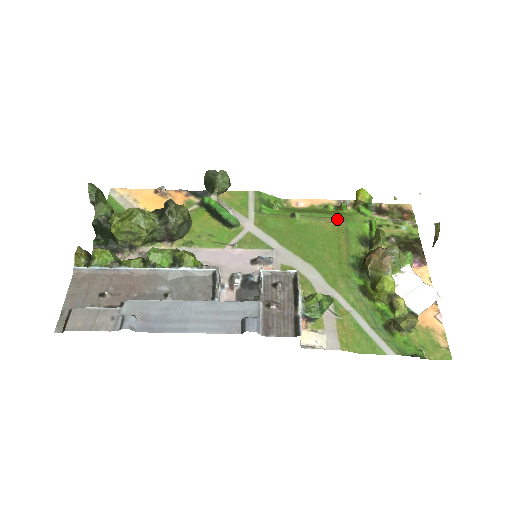
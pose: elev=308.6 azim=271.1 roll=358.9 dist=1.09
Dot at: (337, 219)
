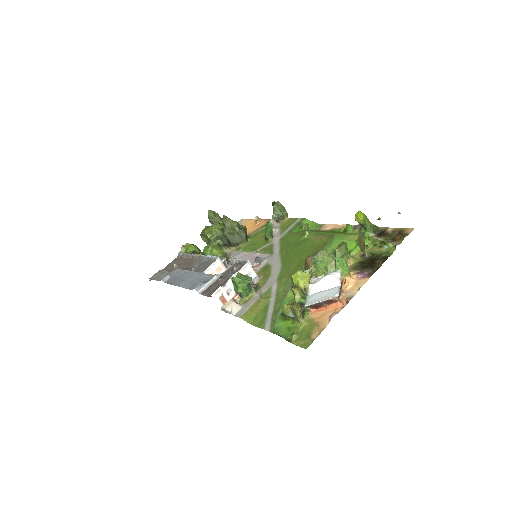
Dot at: (329, 236)
